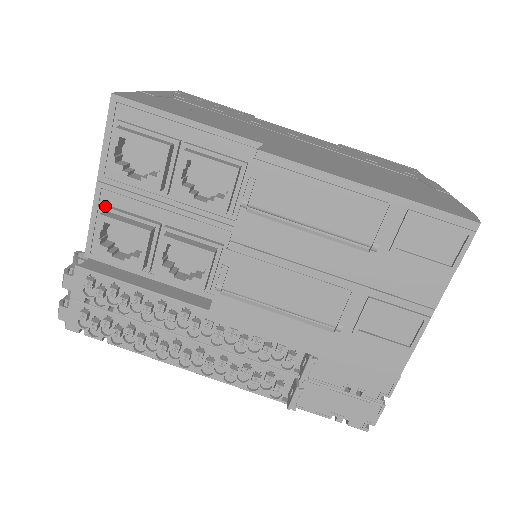
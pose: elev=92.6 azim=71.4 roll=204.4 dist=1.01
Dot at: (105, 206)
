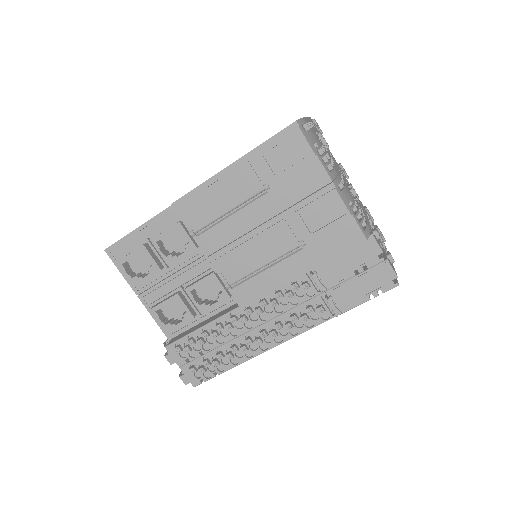
Dot at: (151, 304)
